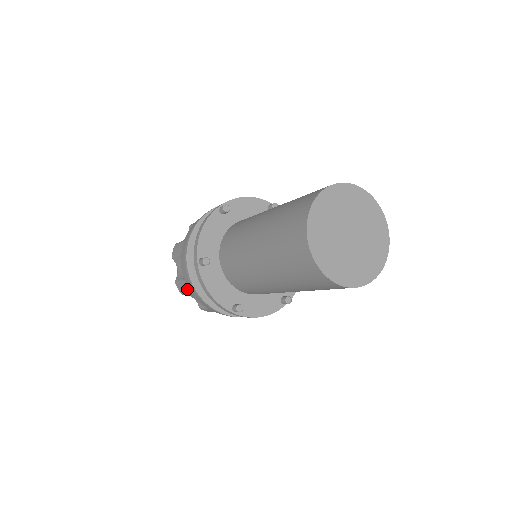
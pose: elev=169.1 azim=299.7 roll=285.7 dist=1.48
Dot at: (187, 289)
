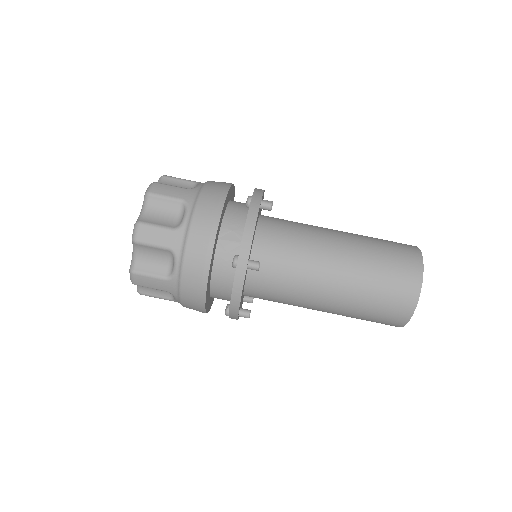
Dot at: occluded
